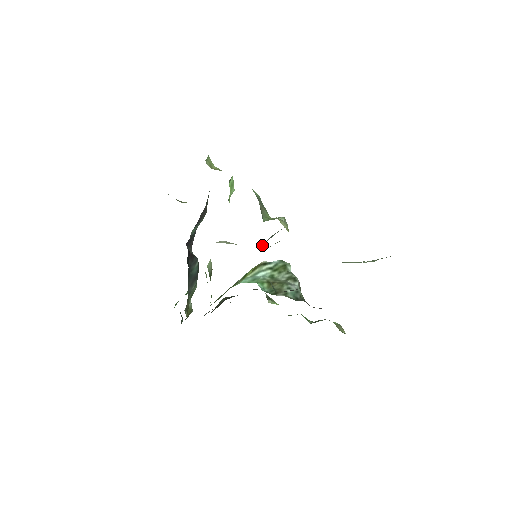
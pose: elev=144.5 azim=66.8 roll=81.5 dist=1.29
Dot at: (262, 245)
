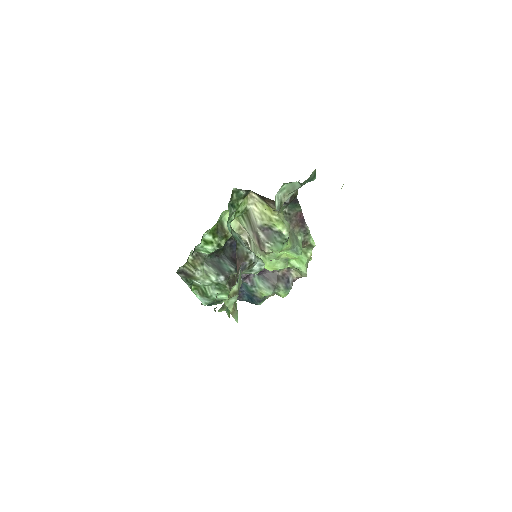
Dot at: (264, 241)
